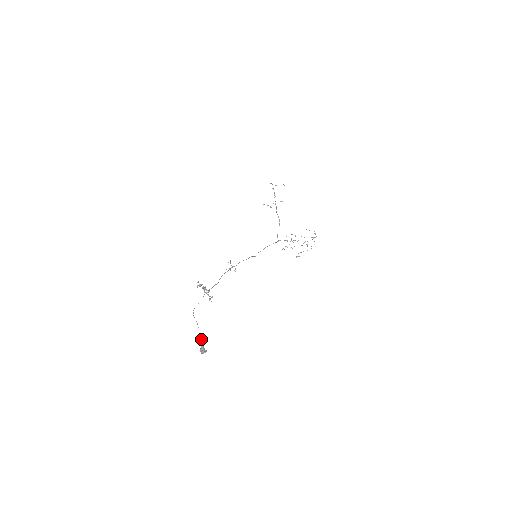
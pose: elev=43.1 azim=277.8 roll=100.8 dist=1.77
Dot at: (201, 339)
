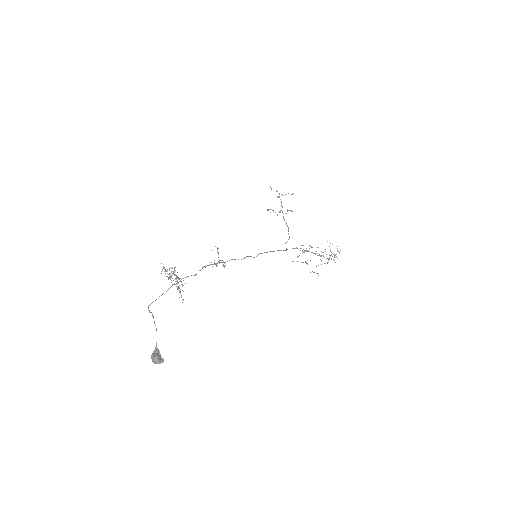
Dot at: occluded
